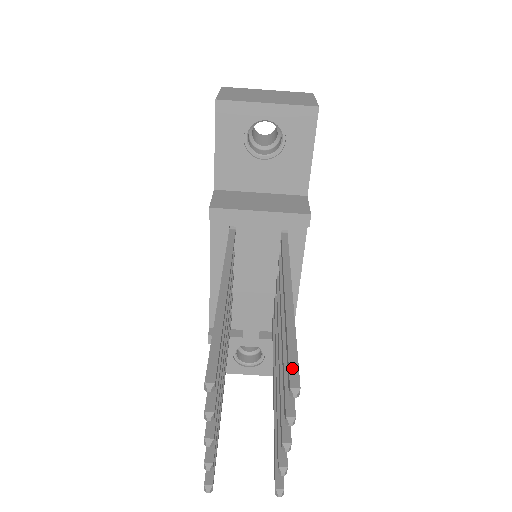
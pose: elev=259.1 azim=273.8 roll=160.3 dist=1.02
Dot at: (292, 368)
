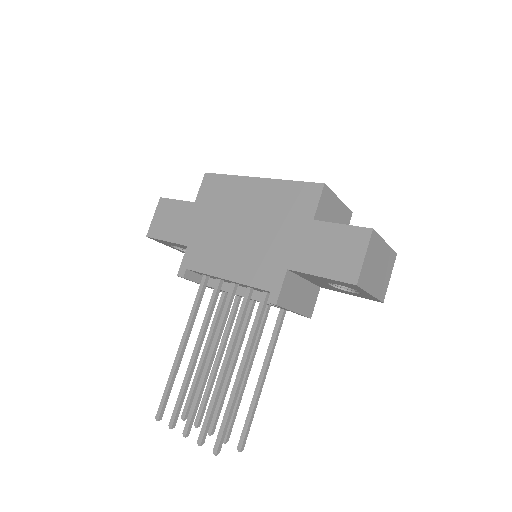
Dot at: (246, 438)
